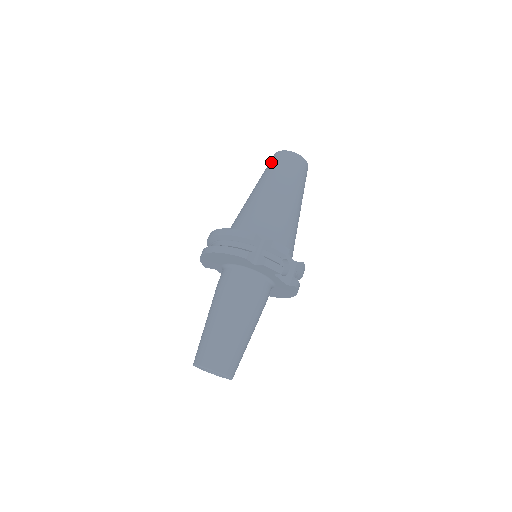
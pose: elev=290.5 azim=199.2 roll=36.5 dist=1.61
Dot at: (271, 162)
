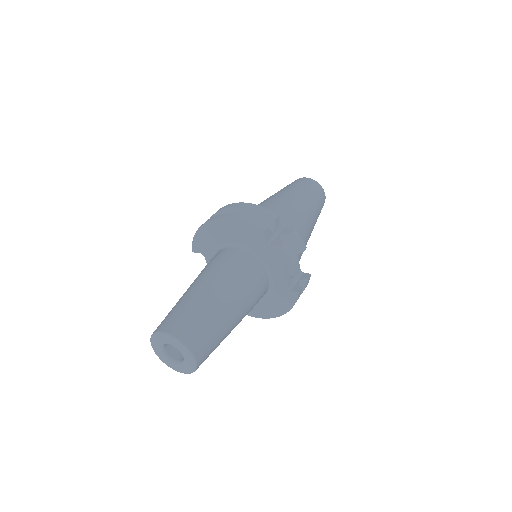
Dot at: (293, 182)
